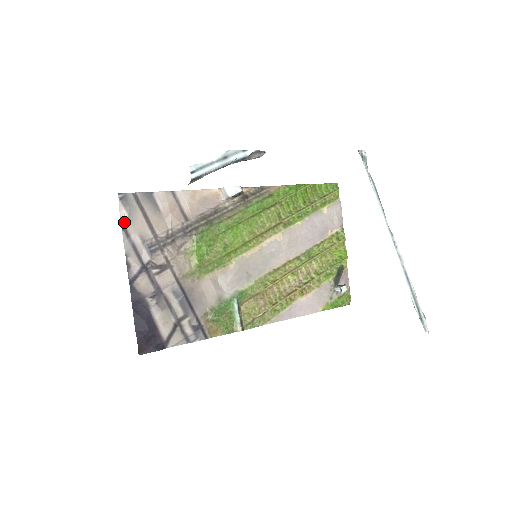
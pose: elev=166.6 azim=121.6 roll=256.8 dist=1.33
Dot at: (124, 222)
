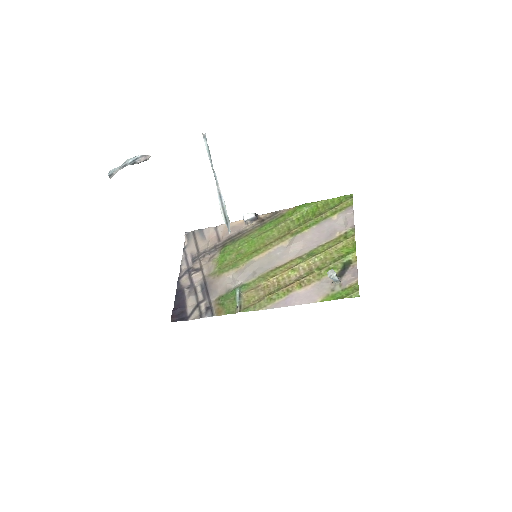
Dot at: (185, 247)
